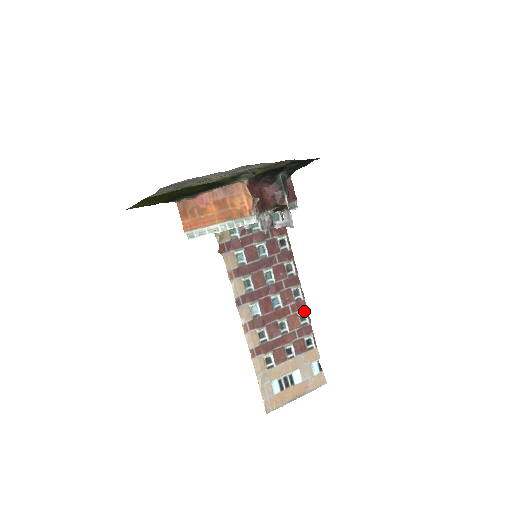
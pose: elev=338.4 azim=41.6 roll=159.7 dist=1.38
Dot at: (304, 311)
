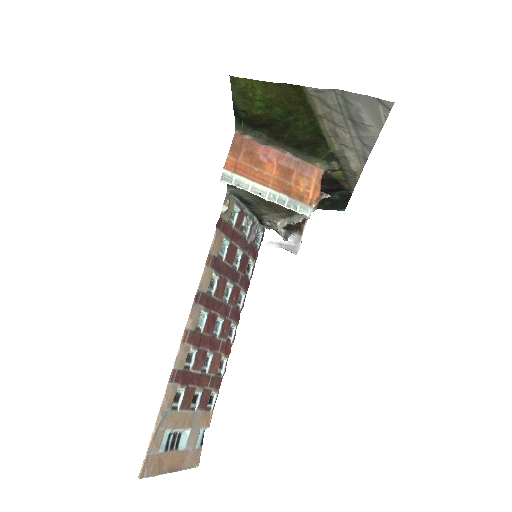
Dot at: (227, 357)
